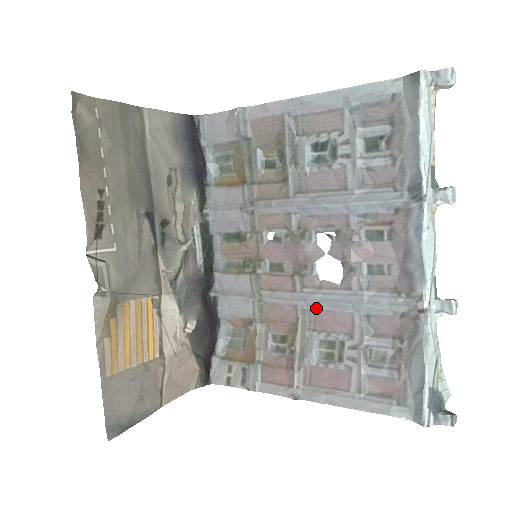
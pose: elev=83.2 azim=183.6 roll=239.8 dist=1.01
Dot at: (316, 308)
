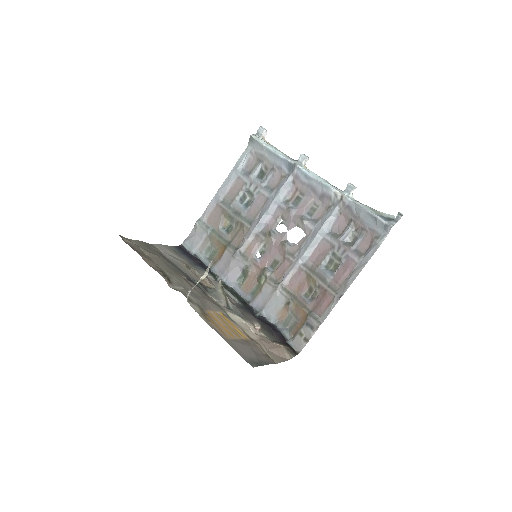
Dot at: (308, 256)
